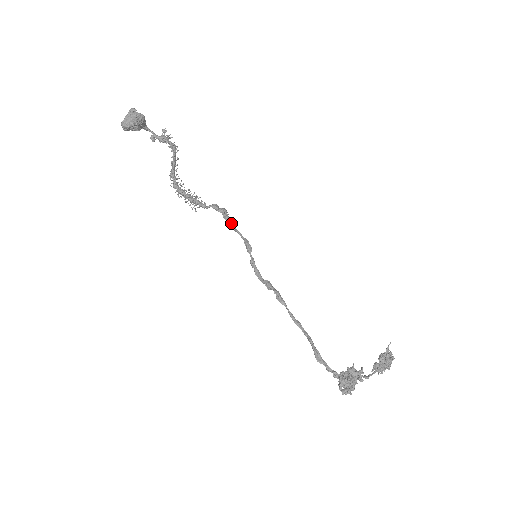
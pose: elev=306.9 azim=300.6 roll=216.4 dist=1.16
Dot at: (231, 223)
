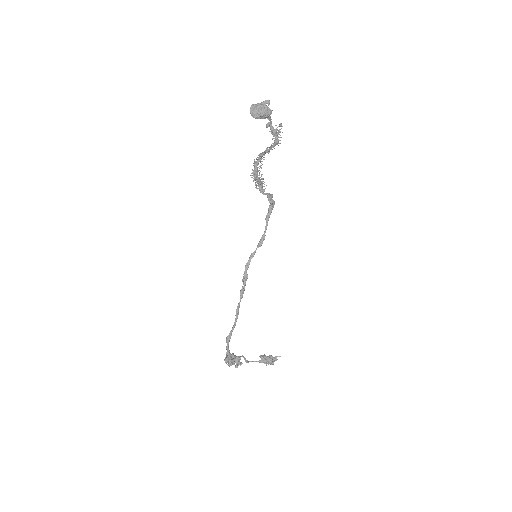
Dot at: (269, 215)
